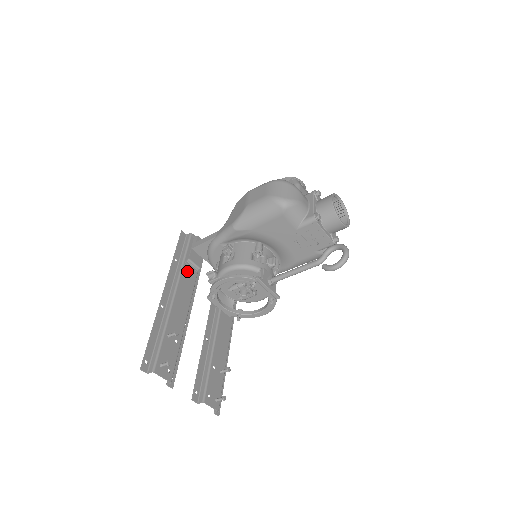
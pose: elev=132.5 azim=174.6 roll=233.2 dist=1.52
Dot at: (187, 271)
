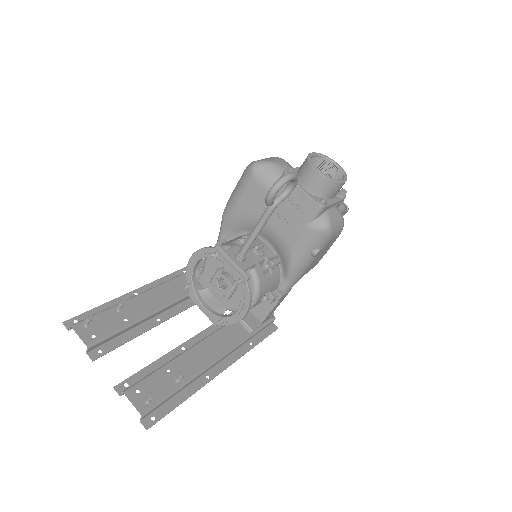
Dot at: occluded
